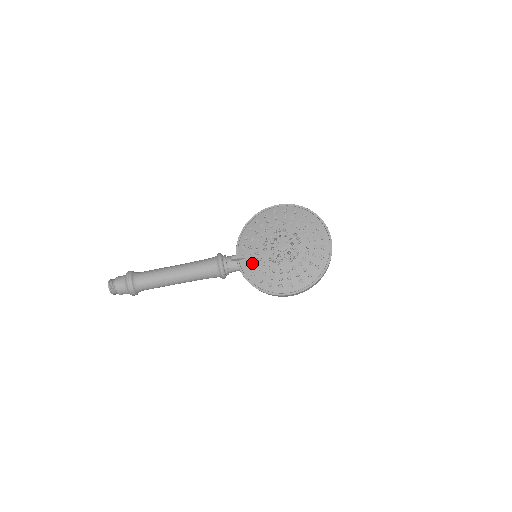
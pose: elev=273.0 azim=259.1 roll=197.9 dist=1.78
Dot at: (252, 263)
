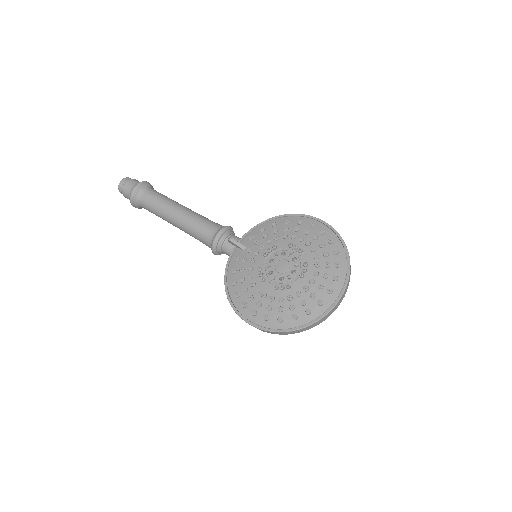
Dot at: (242, 259)
